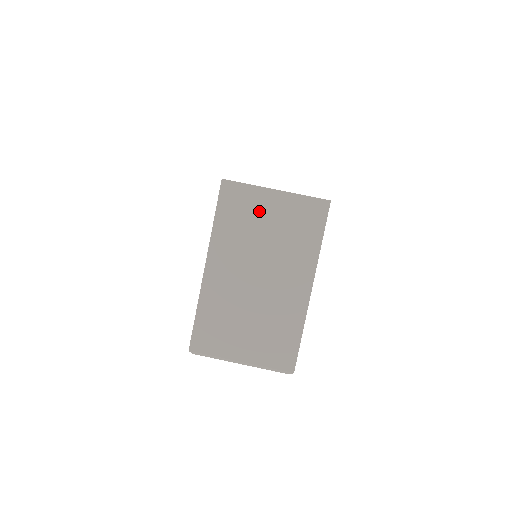
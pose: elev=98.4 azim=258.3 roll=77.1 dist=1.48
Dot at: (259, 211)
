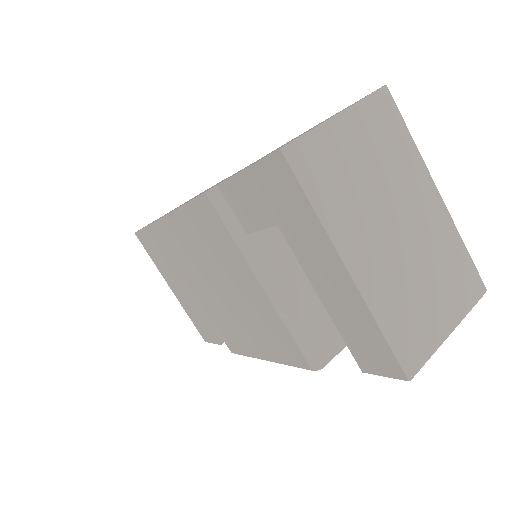
Dot at: (343, 154)
